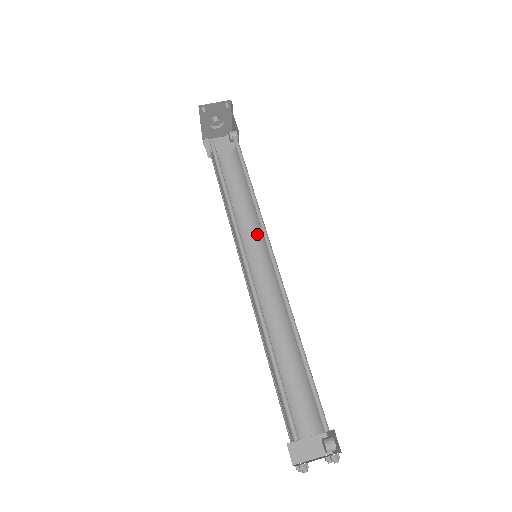
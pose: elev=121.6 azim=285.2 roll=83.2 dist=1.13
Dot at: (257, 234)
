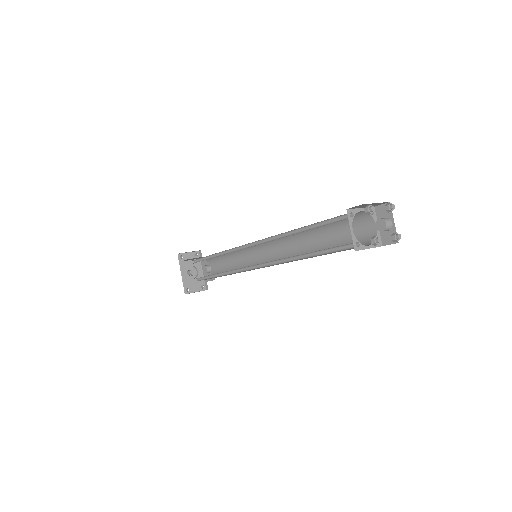
Dot at: occluded
